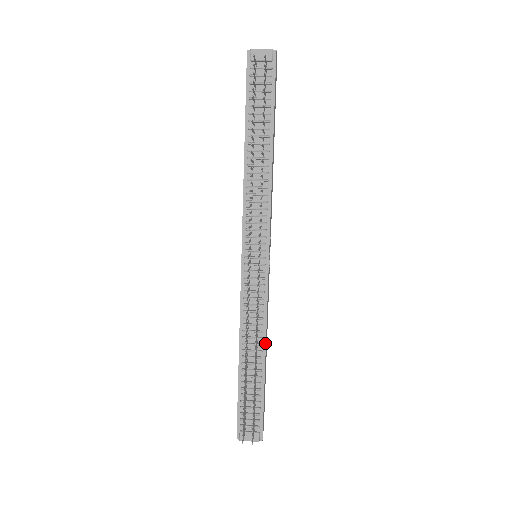
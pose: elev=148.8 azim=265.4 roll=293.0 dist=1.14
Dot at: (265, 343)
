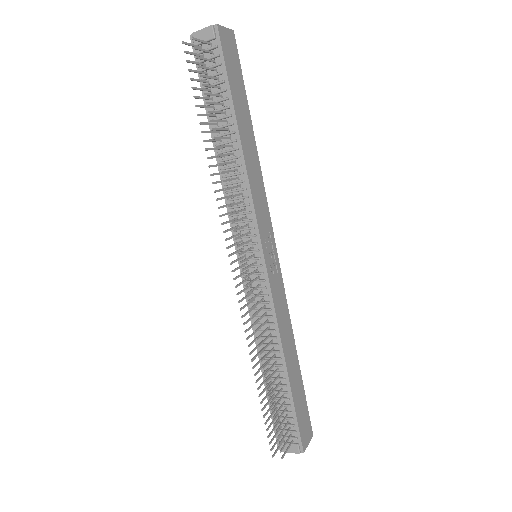
Dot at: (282, 349)
